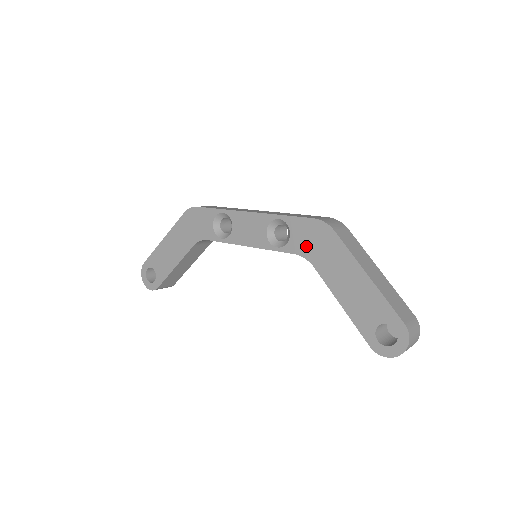
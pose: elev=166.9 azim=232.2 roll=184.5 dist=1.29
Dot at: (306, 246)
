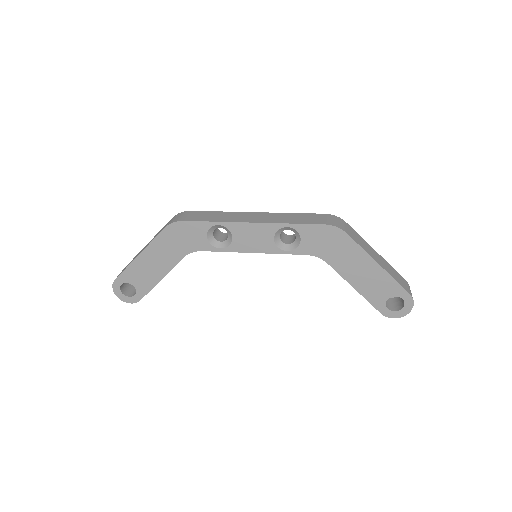
Dot at: (318, 248)
